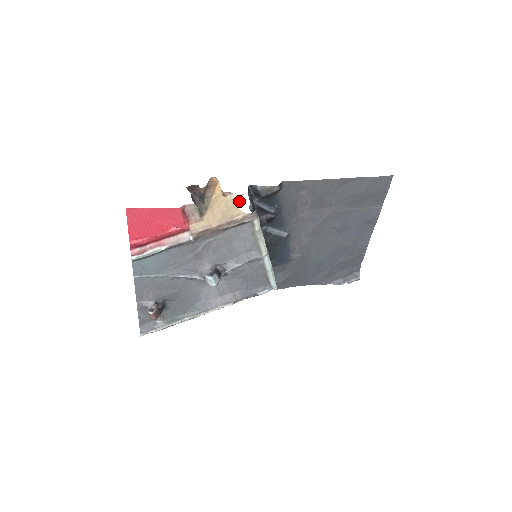
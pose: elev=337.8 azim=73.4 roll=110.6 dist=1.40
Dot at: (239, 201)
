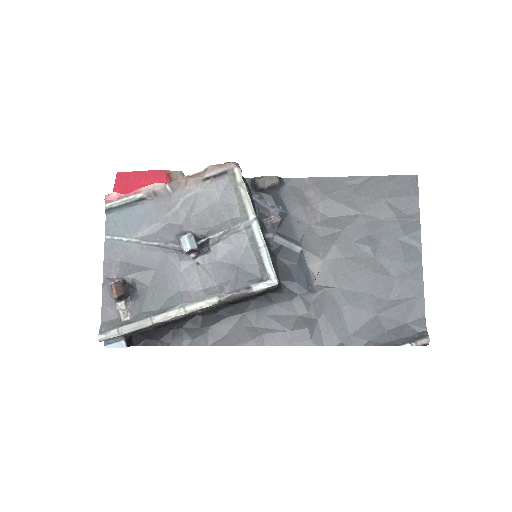
Dot at: occluded
